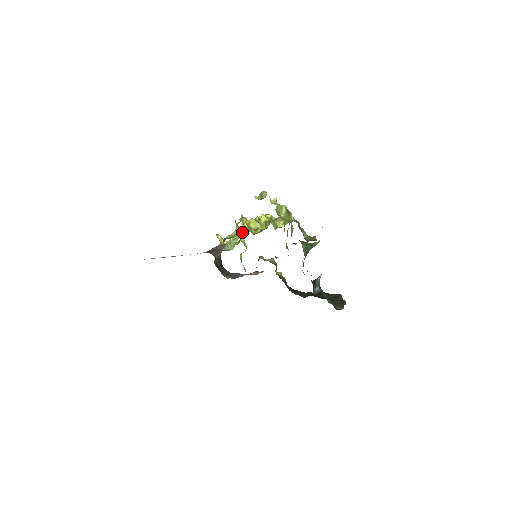
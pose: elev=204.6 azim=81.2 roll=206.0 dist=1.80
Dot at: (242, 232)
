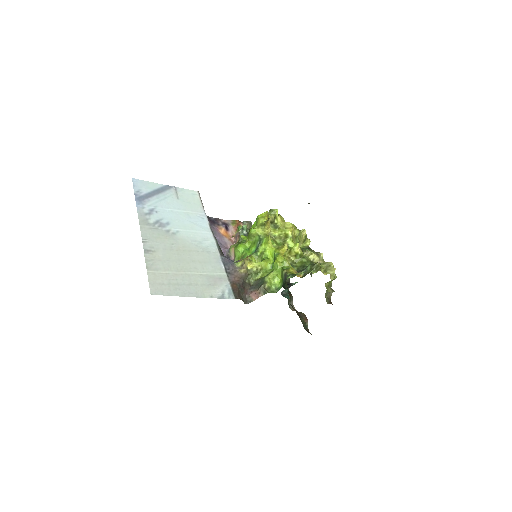
Dot at: (266, 249)
